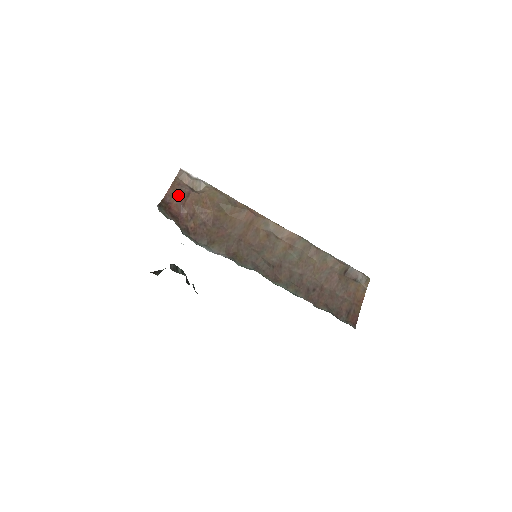
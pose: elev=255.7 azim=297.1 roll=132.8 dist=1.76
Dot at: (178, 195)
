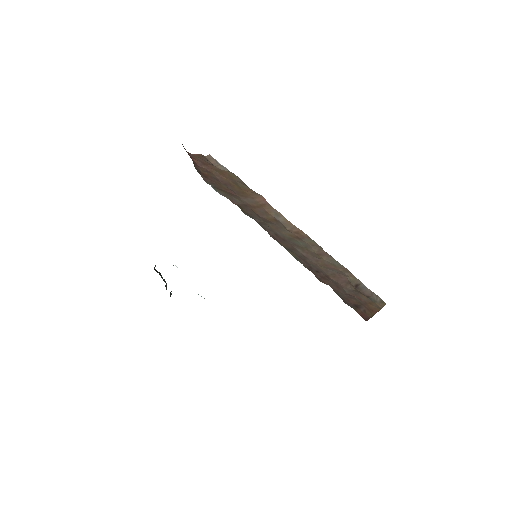
Dot at: (202, 160)
